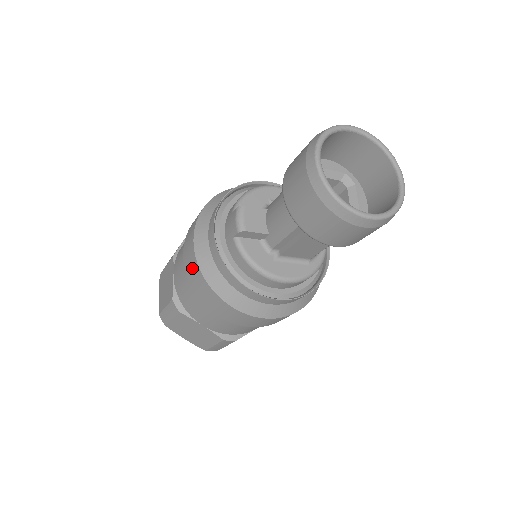
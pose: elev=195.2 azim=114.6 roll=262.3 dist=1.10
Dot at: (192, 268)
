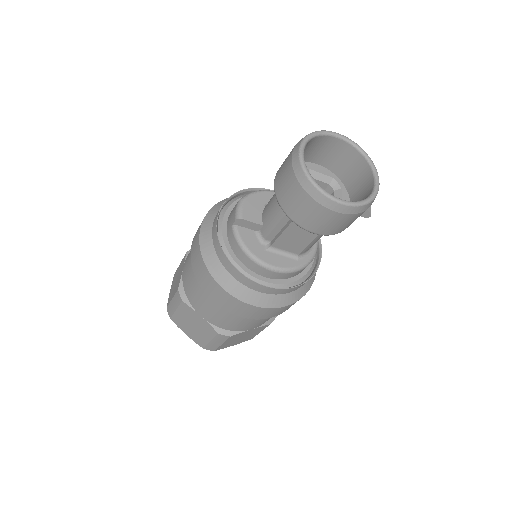
Dot at: (196, 254)
